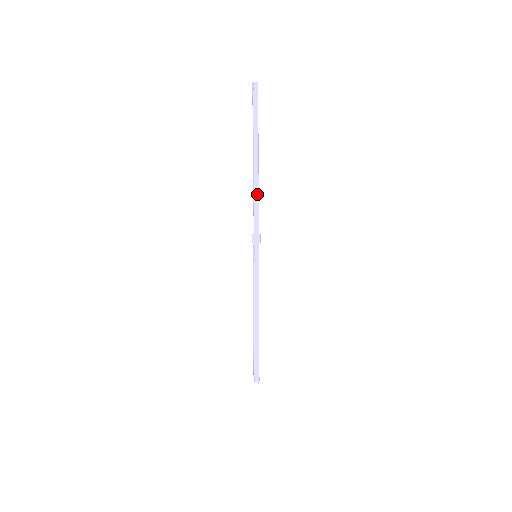
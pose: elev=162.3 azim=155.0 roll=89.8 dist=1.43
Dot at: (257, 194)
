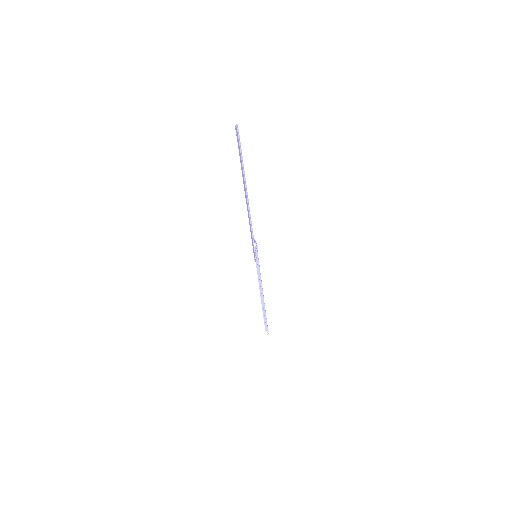
Dot at: (249, 215)
